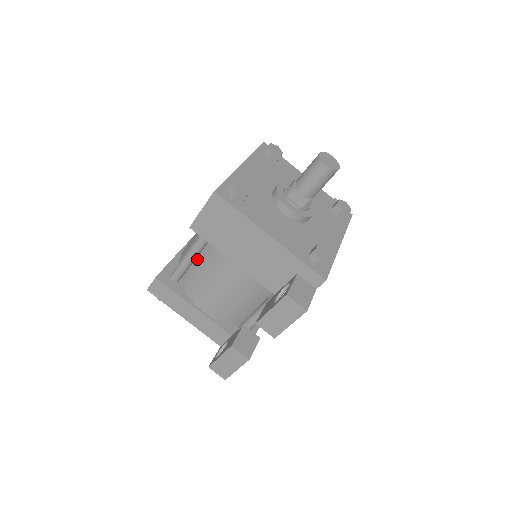
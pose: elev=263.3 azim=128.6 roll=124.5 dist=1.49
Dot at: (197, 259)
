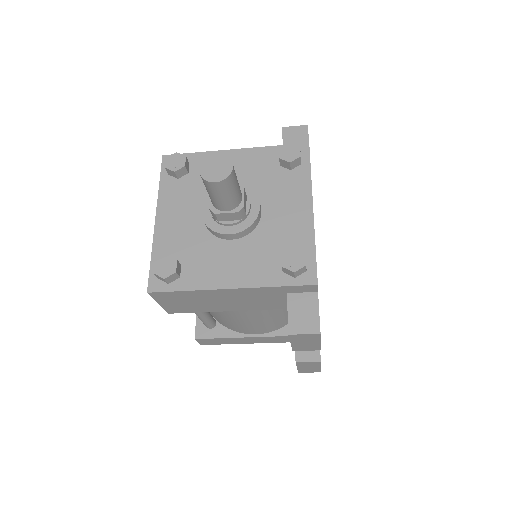
Dot at: occluded
